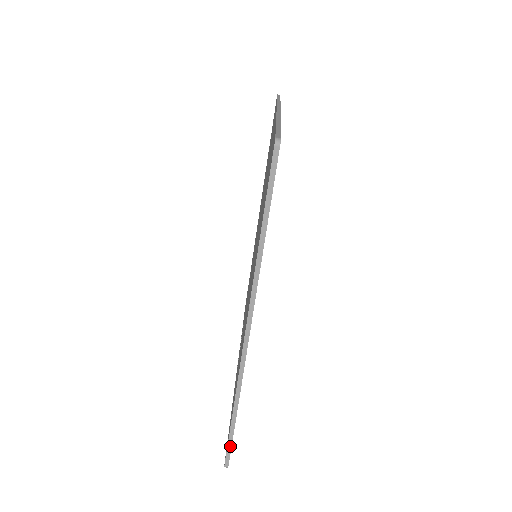
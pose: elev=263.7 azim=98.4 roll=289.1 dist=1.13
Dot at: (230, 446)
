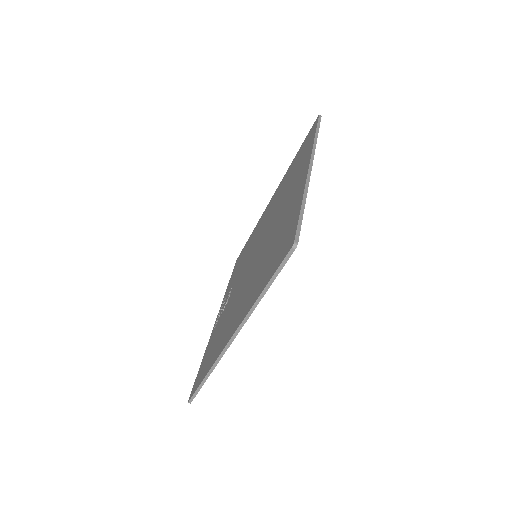
Dot at: (196, 393)
